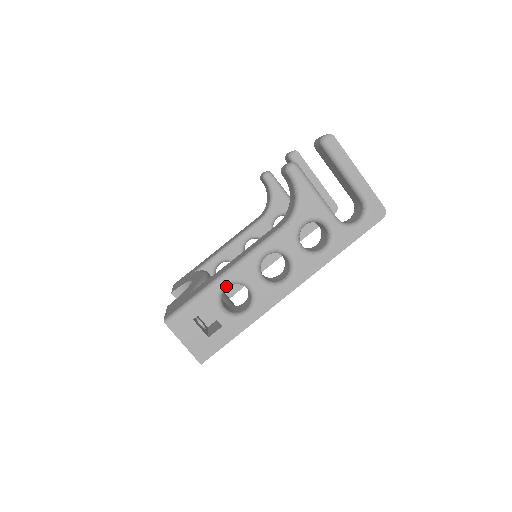
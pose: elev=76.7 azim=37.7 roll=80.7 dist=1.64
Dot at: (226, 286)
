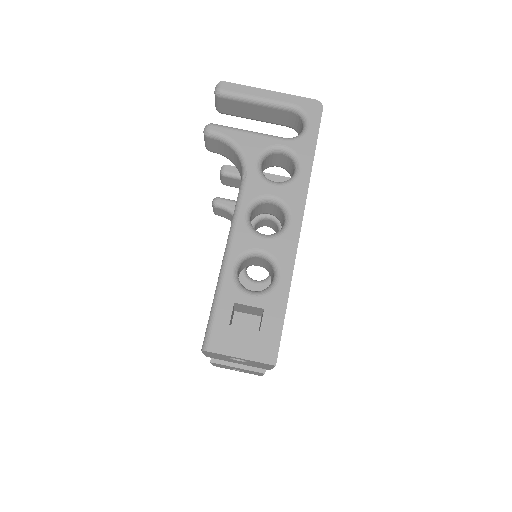
Dot at: (235, 268)
